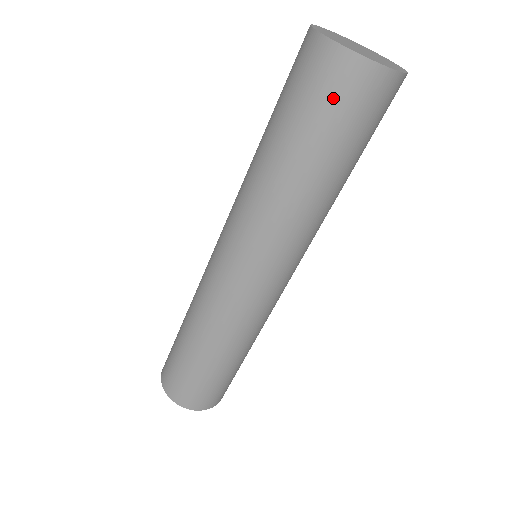
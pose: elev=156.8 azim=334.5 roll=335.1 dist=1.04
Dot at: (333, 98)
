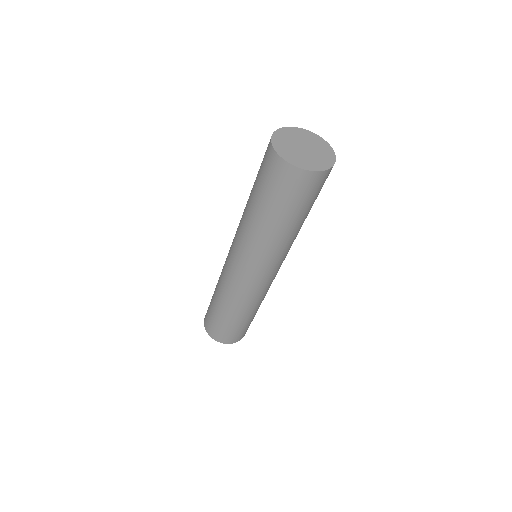
Dot at: (264, 168)
